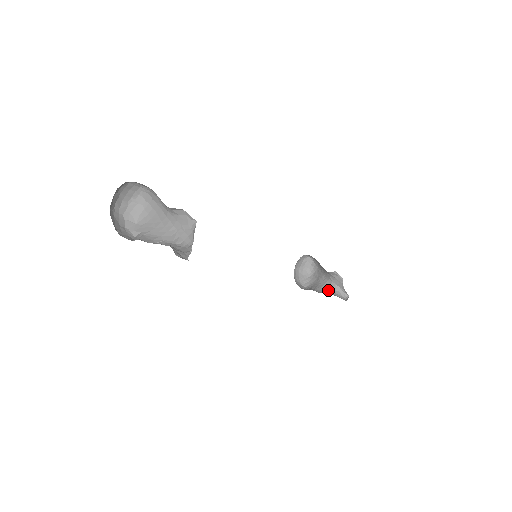
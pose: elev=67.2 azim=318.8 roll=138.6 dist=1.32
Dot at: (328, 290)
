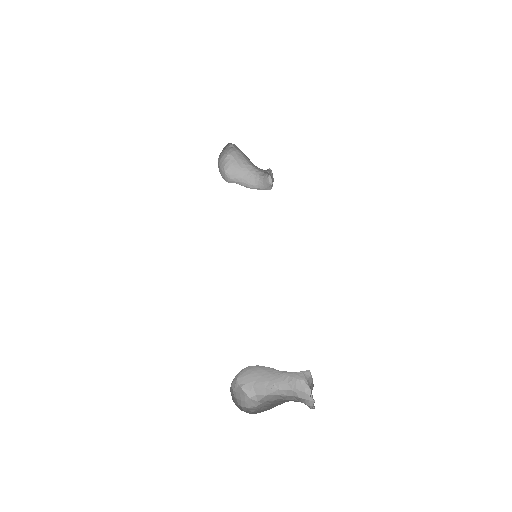
Dot at: (255, 179)
